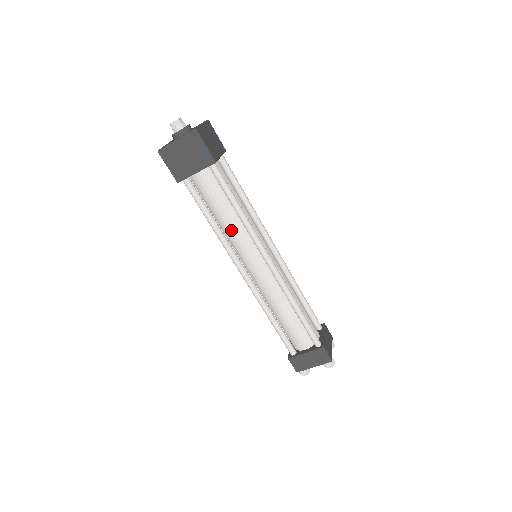
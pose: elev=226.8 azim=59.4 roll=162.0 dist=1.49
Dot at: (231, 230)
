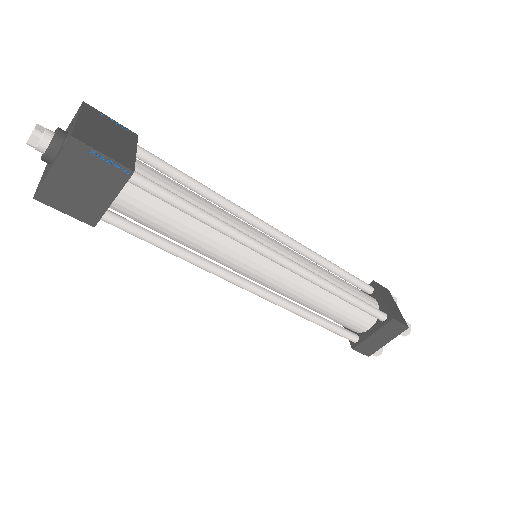
Dot at: (207, 247)
